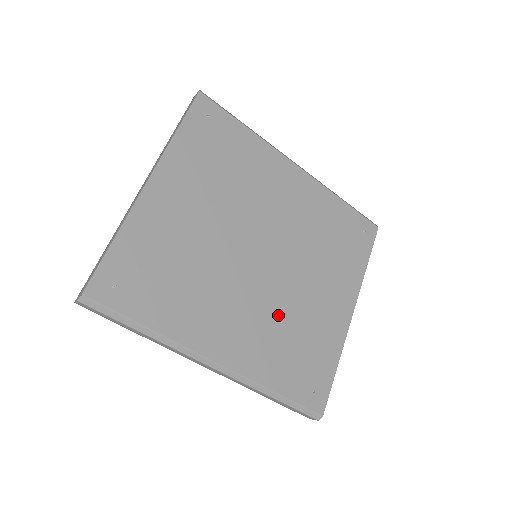
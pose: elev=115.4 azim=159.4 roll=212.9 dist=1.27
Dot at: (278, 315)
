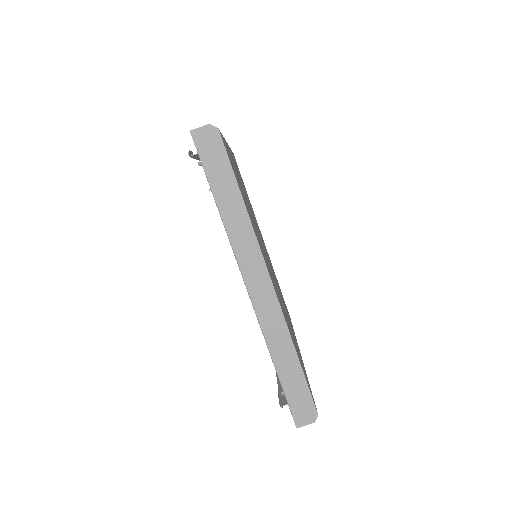
Dot at: occluded
